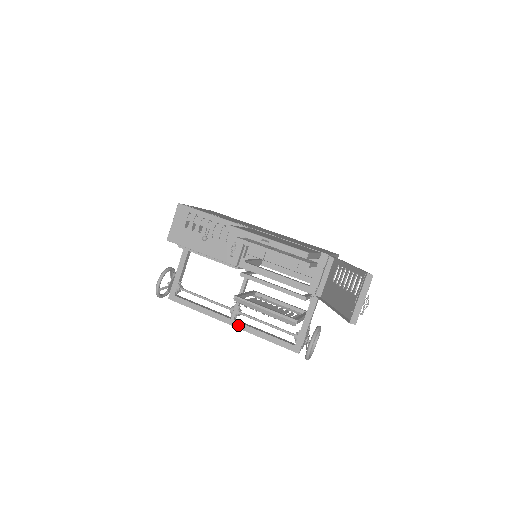
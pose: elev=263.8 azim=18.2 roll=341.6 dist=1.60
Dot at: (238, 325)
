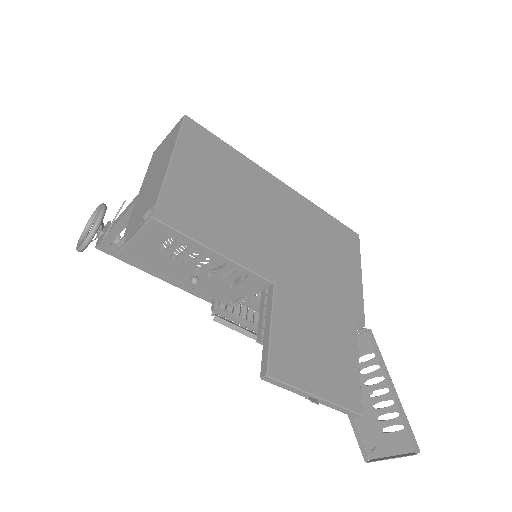
Dot at: (200, 296)
